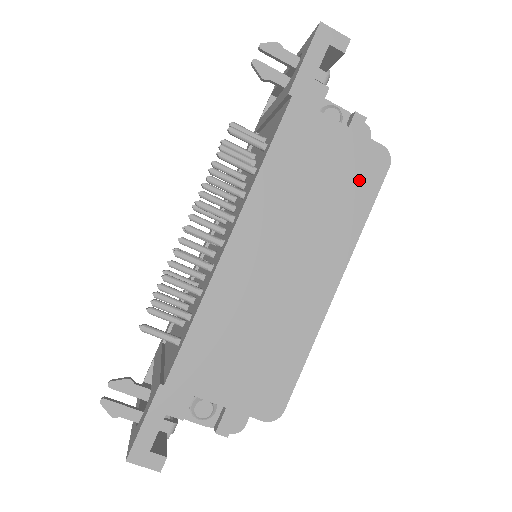
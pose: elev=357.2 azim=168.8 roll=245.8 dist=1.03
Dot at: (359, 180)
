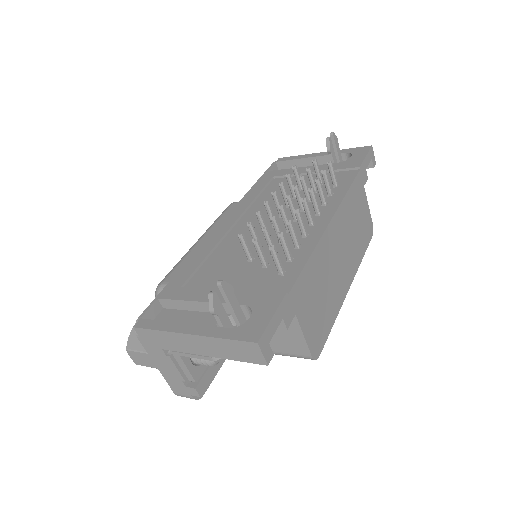
Dot at: (365, 234)
